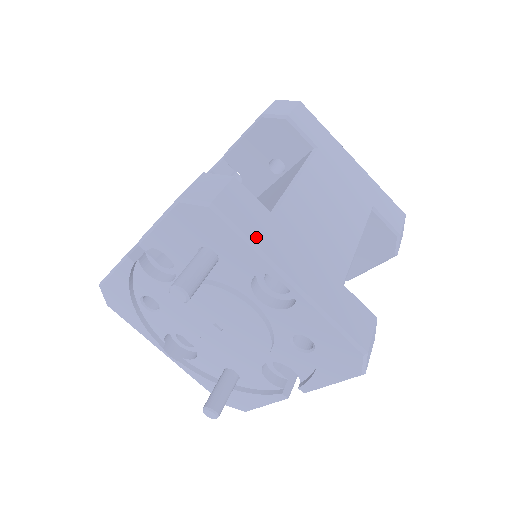
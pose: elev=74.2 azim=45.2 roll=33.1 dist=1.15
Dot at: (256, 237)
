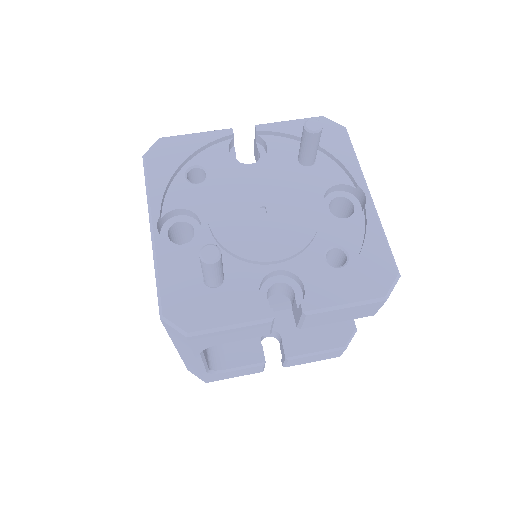
Dot at: occluded
